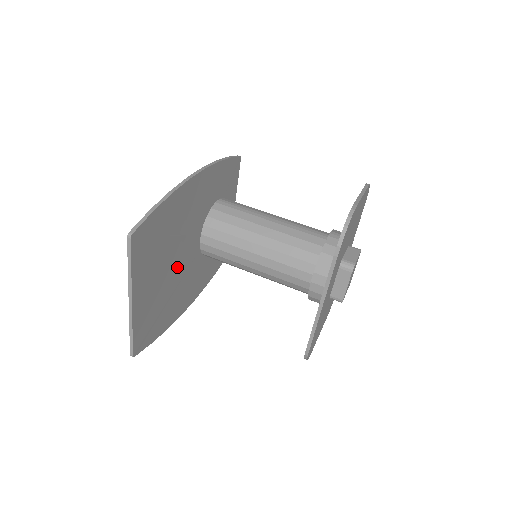
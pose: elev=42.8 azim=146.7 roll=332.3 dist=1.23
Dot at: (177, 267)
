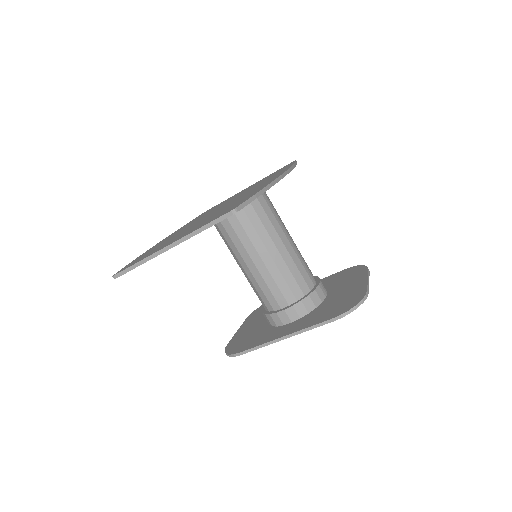
Dot at: occluded
